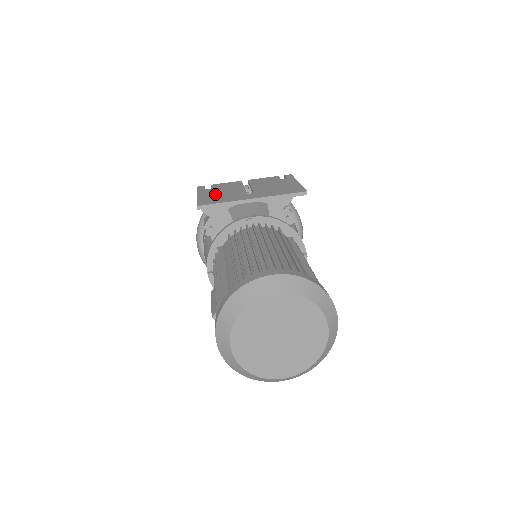
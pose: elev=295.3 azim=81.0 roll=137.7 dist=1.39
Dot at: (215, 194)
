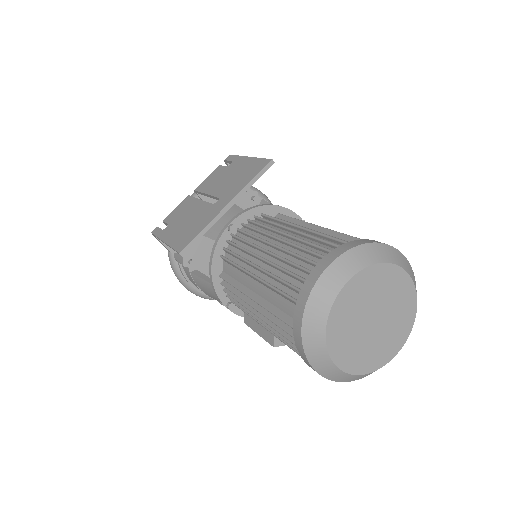
Dot at: (181, 227)
